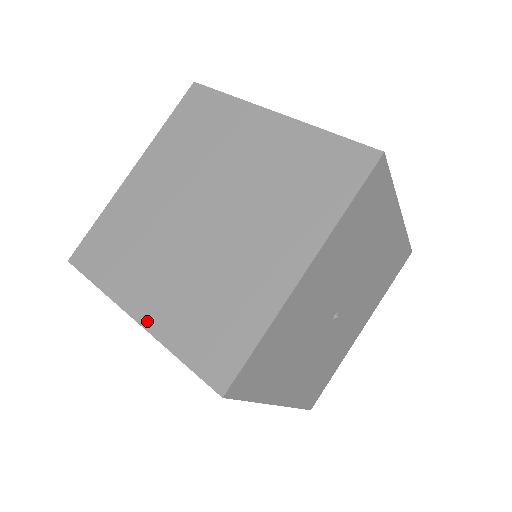
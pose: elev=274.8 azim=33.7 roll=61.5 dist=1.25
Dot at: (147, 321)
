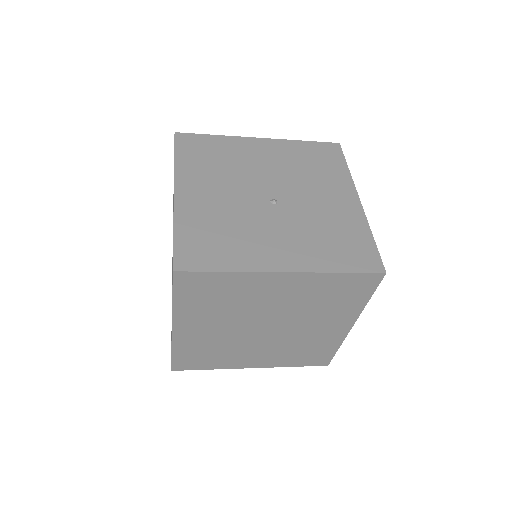
Dot at: occluded
